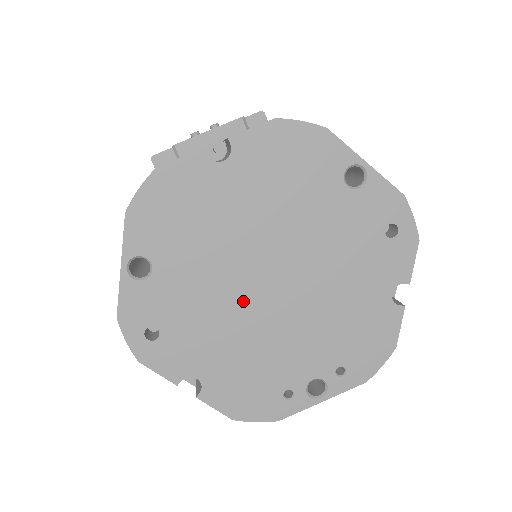
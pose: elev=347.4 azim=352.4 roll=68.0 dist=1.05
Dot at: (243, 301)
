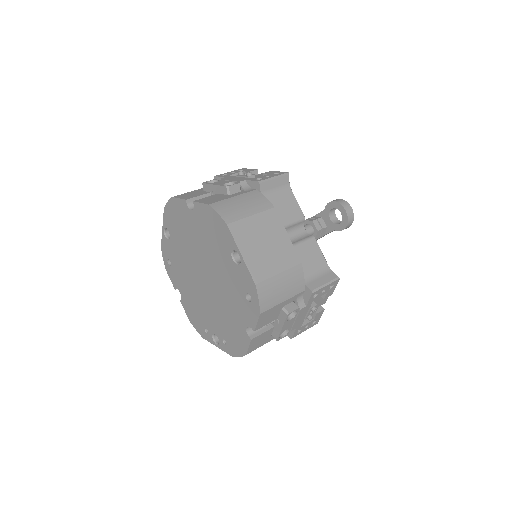
Dot at: (195, 276)
